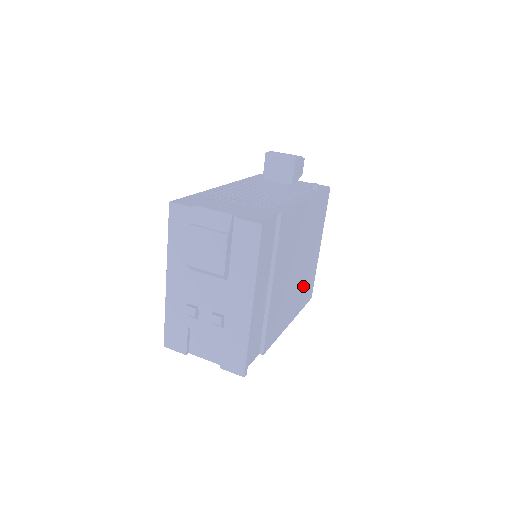
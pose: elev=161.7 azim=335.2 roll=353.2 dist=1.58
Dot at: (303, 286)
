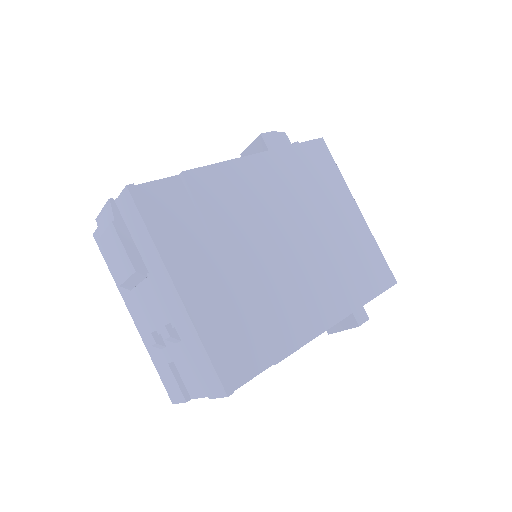
Dot at: (347, 265)
